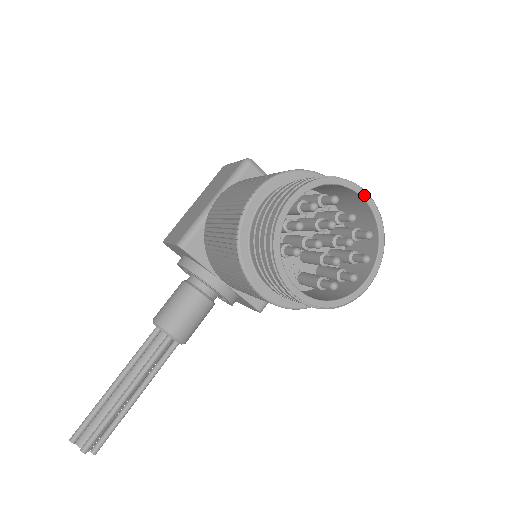
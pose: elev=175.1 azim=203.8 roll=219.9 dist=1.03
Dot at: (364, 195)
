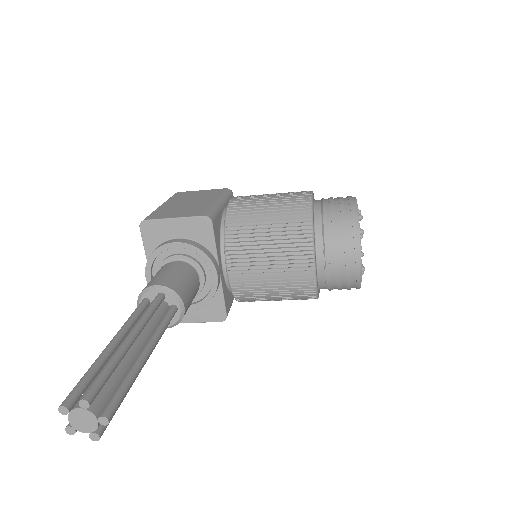
Dot at: occluded
